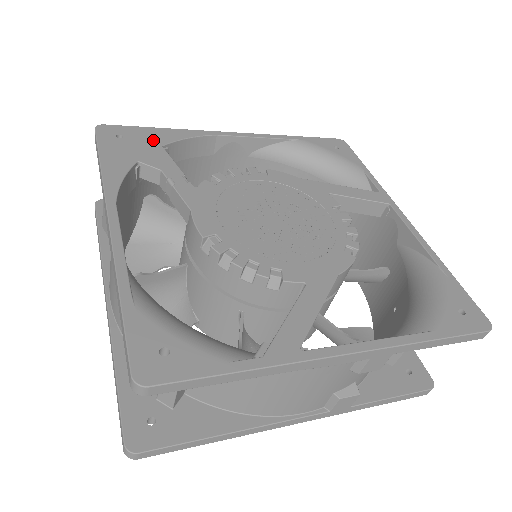
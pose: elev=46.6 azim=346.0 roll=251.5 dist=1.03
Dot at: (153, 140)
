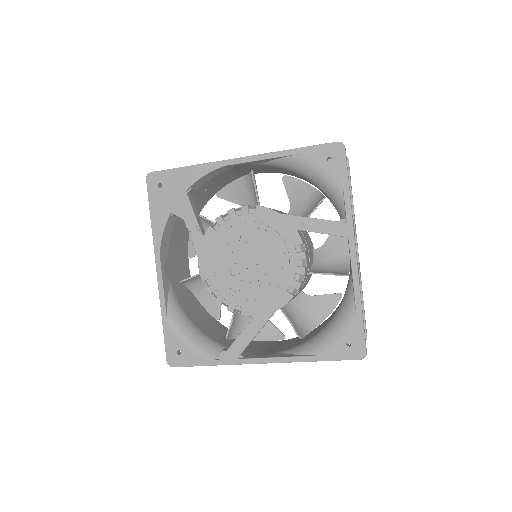
Dot at: (180, 185)
